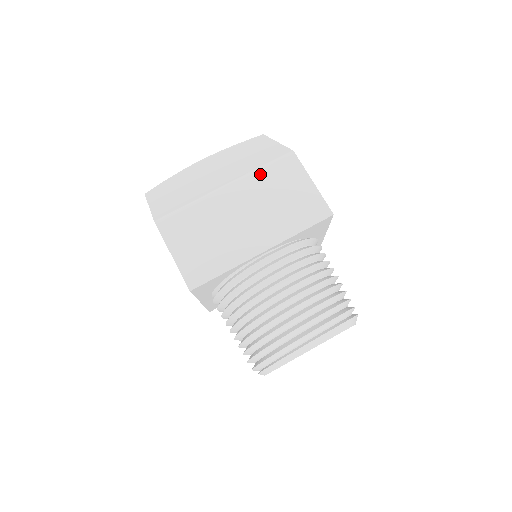
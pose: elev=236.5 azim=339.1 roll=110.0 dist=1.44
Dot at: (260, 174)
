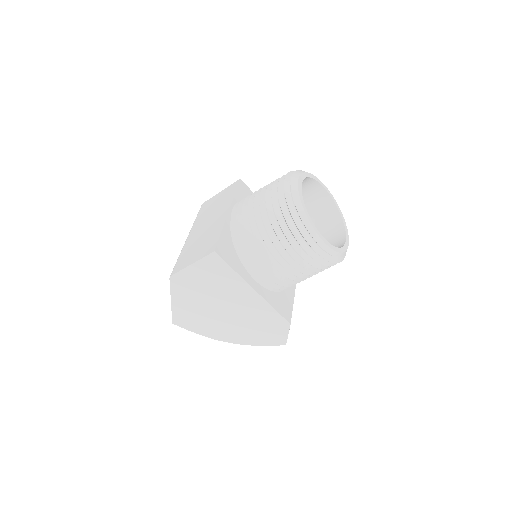
Dot at: (197, 219)
